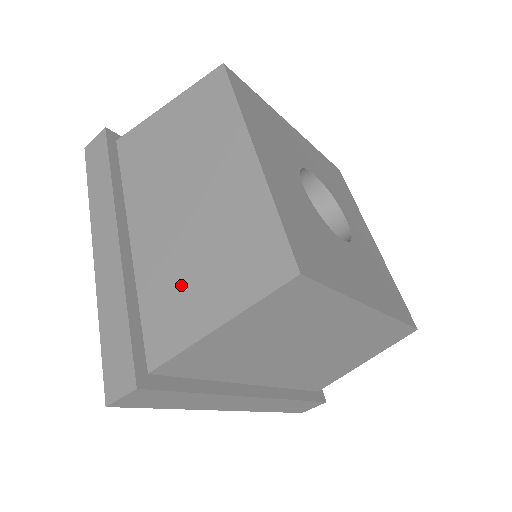
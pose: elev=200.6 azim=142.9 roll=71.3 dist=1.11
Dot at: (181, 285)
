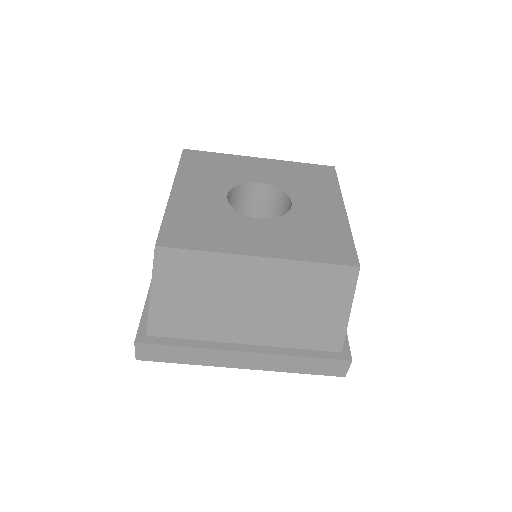
Dot at: occluded
